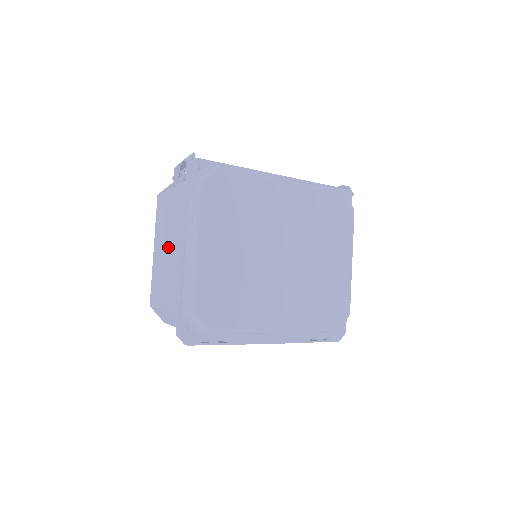
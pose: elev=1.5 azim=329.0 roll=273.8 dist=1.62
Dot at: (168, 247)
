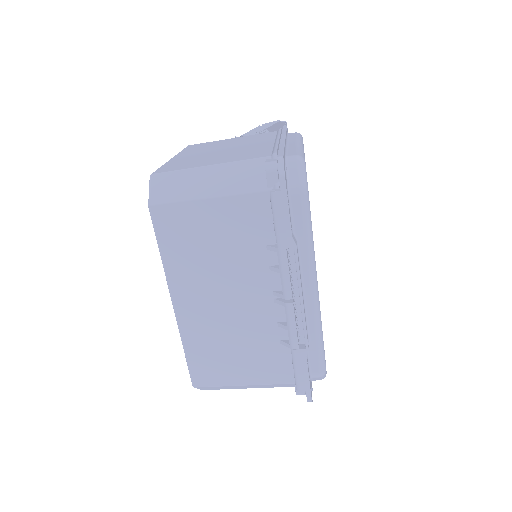
Dot at: (231, 148)
